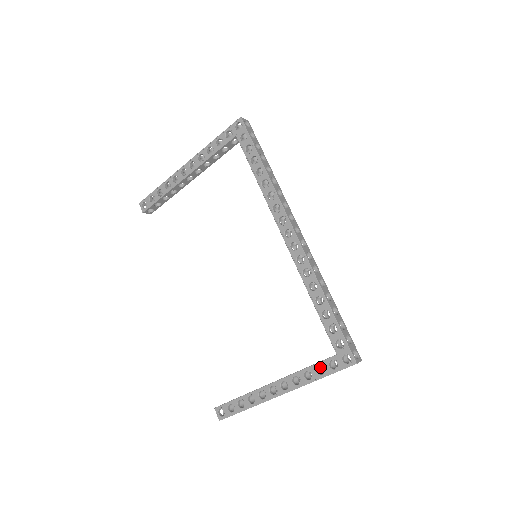
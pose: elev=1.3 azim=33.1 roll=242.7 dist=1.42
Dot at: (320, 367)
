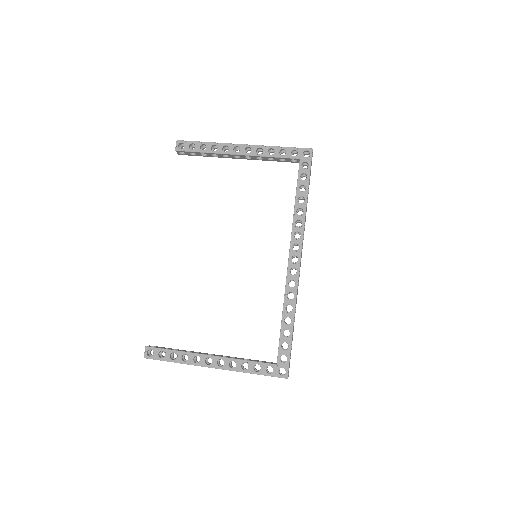
Dot at: occluded
